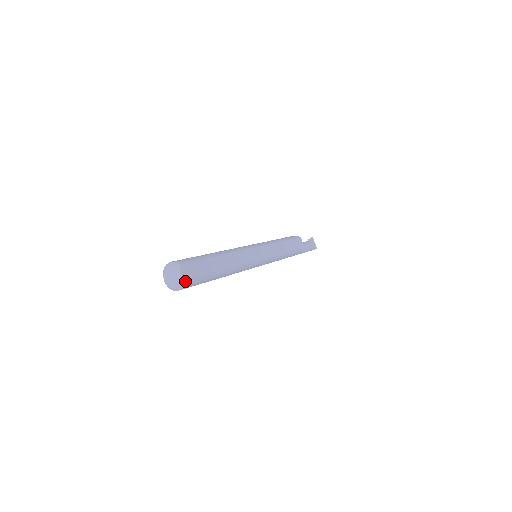
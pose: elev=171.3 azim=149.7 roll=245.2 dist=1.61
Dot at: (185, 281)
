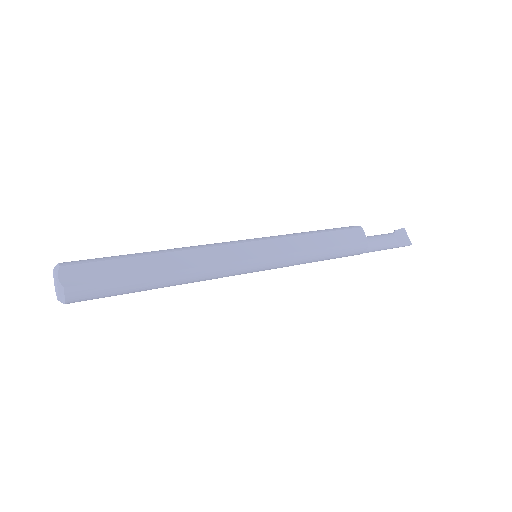
Dot at: (63, 289)
